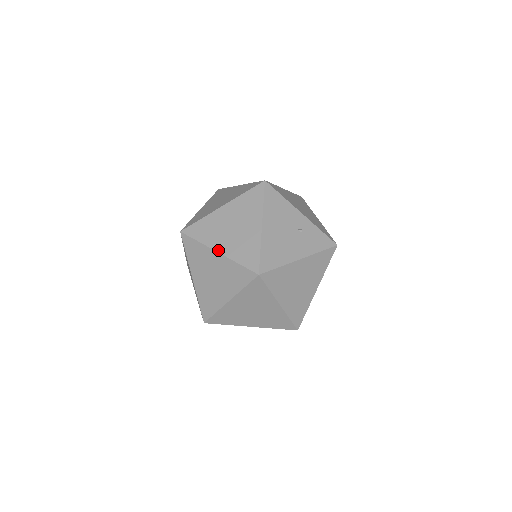
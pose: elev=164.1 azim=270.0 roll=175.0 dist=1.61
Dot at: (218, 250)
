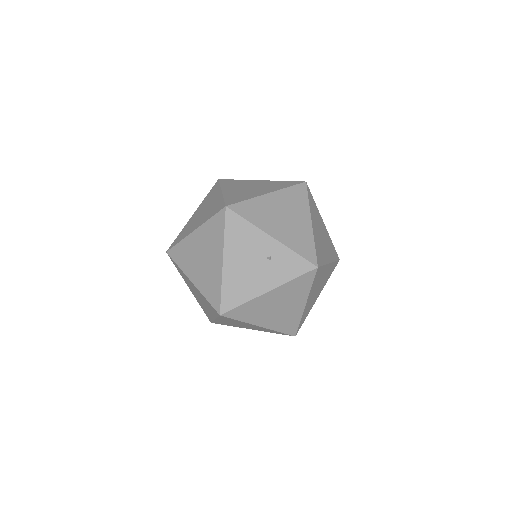
Dot at: (191, 280)
